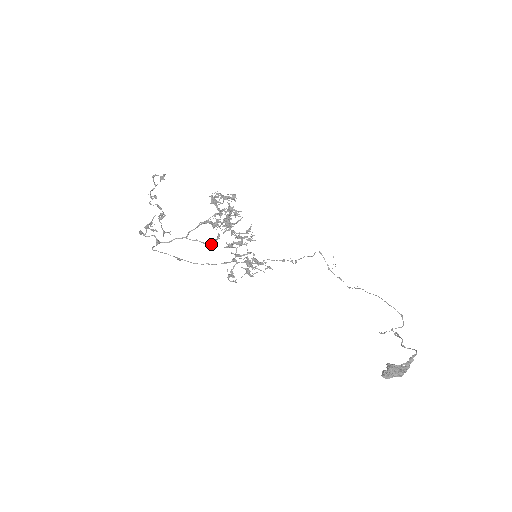
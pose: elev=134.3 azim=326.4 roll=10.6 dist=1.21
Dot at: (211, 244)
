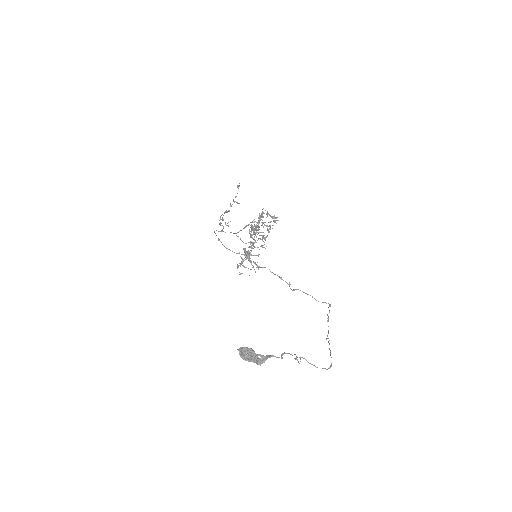
Dot at: (245, 243)
